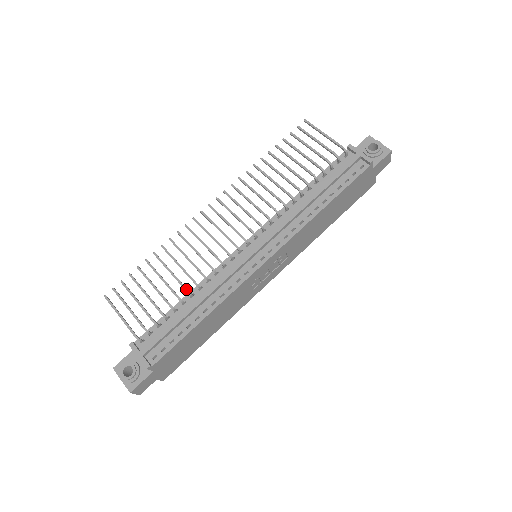
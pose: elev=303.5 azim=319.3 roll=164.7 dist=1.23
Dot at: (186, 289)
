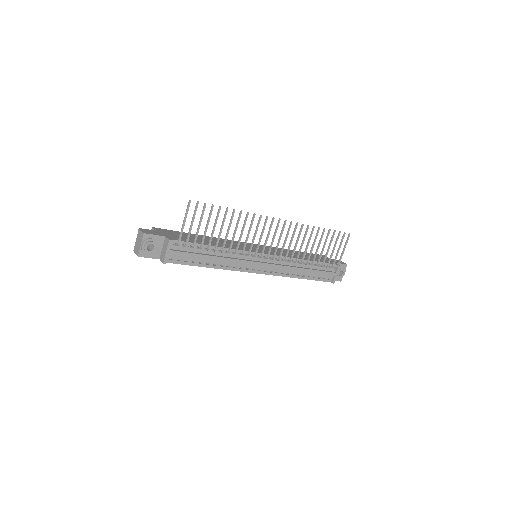
Dot at: (223, 250)
